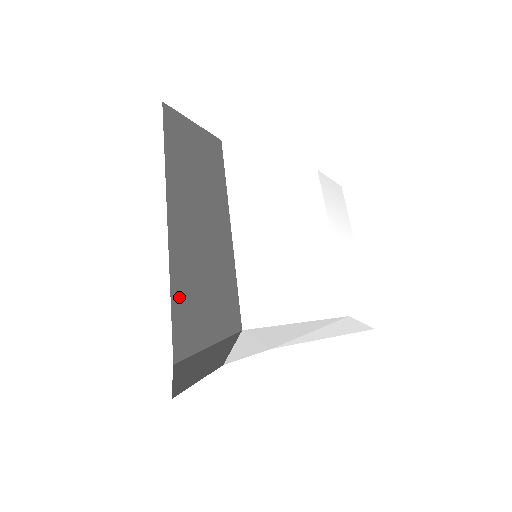
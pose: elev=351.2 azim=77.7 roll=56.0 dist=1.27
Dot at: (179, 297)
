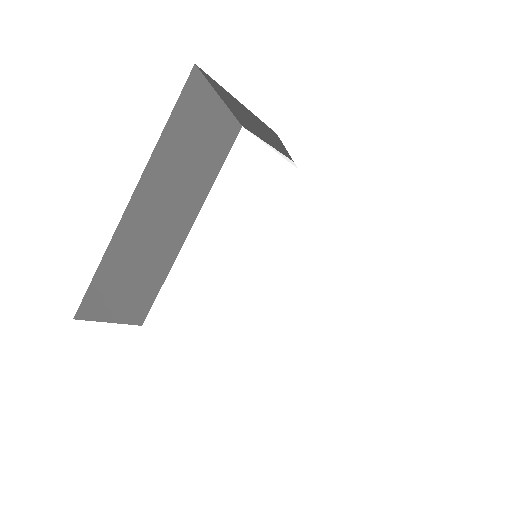
Dot at: (103, 273)
